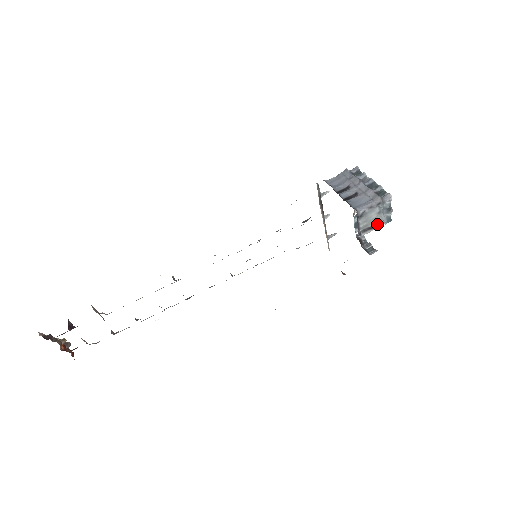
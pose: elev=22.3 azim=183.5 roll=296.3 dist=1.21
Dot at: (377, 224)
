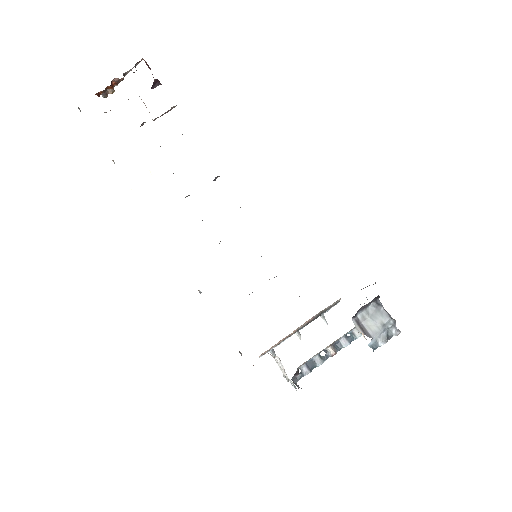
Dot at: (369, 332)
